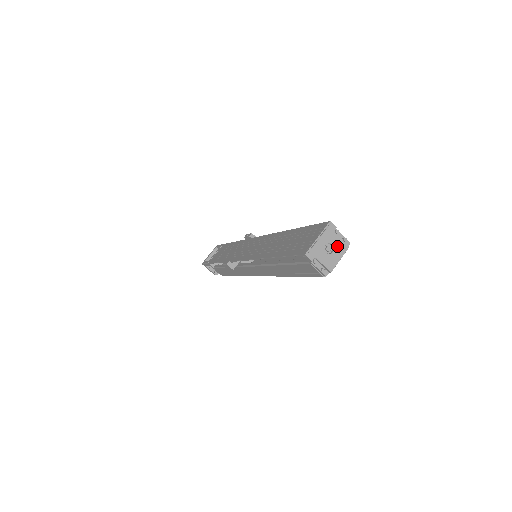
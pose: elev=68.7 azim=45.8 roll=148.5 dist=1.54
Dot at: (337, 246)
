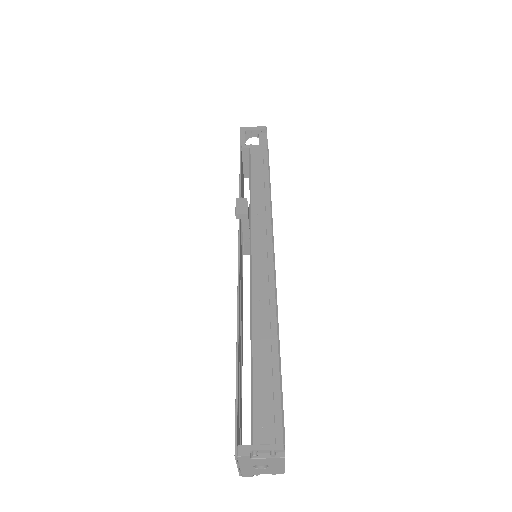
Dot at: (268, 463)
